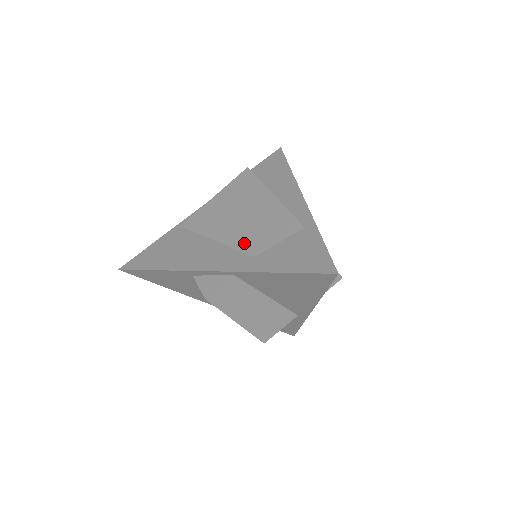
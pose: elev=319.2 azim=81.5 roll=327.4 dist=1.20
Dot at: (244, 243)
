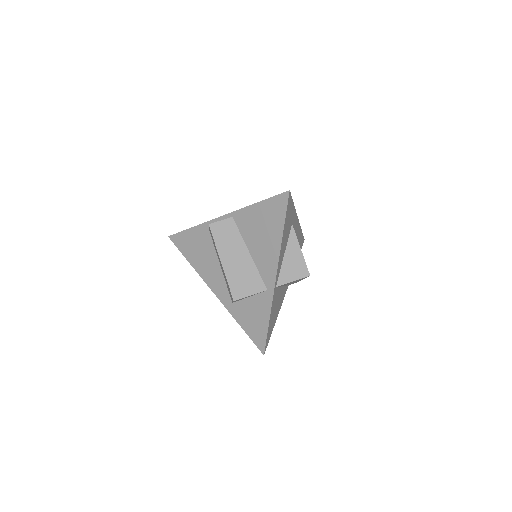
Dot at: occluded
